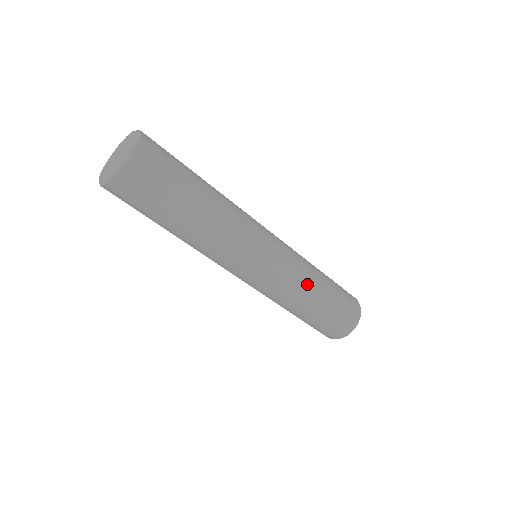
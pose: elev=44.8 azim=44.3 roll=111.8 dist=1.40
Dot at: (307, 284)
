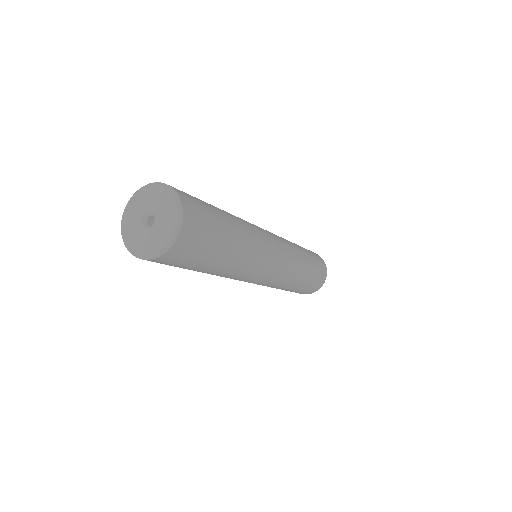
Dot at: (277, 288)
